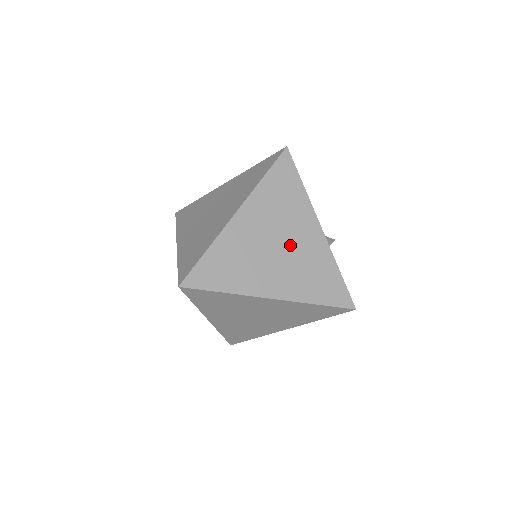
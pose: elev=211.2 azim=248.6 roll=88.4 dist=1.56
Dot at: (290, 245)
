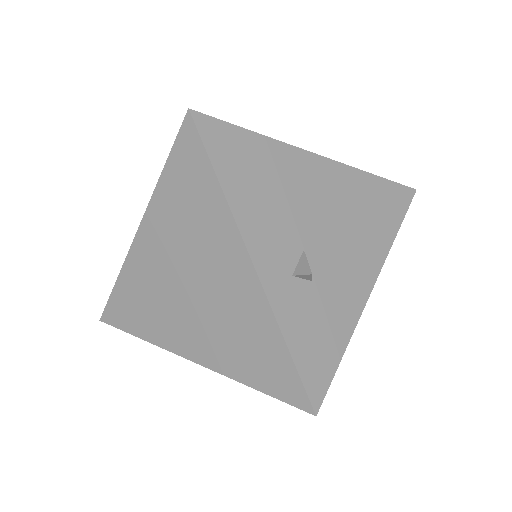
Dot at: (207, 289)
